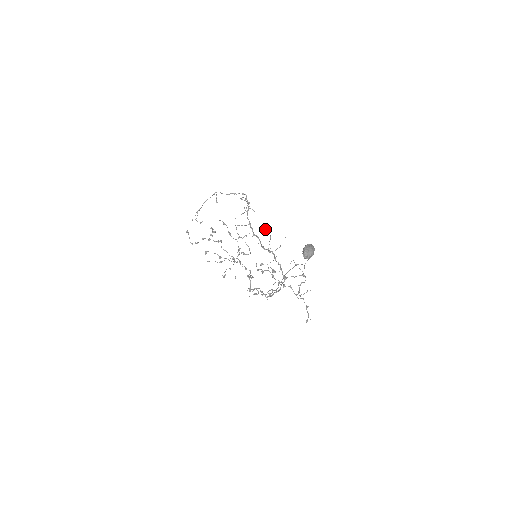
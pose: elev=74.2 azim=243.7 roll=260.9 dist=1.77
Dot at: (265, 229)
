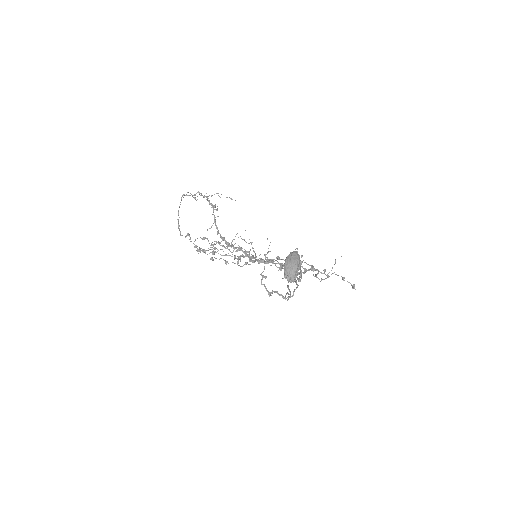
Dot at: occluded
